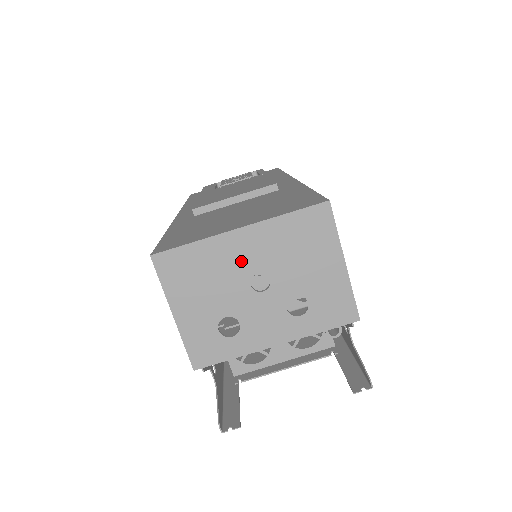
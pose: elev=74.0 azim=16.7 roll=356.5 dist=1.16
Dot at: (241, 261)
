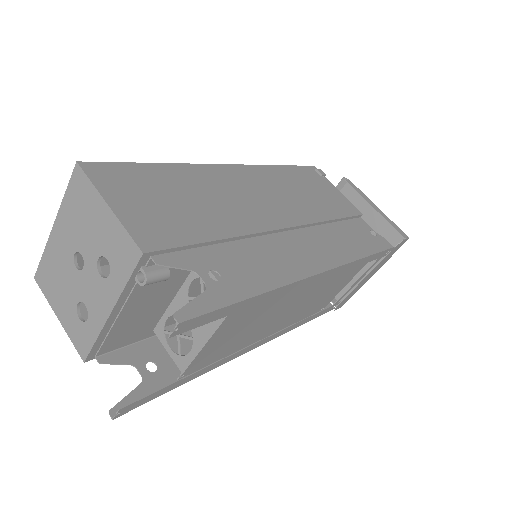
Dot at: (64, 251)
